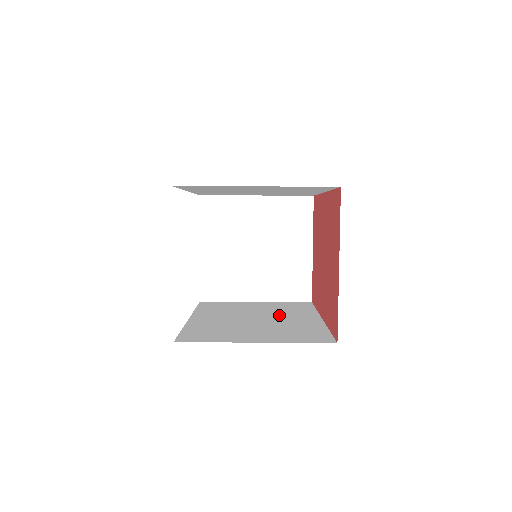
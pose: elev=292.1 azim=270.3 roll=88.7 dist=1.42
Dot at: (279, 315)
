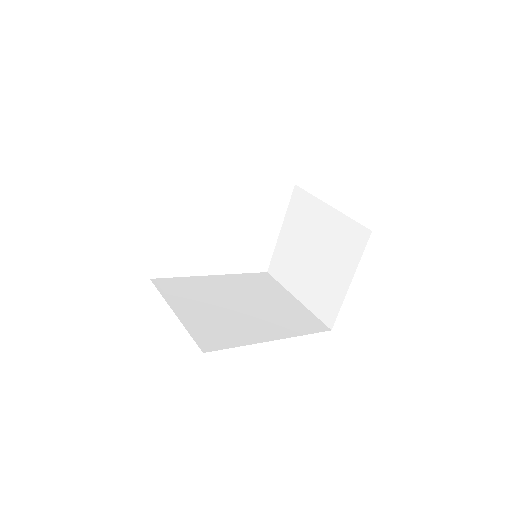
Dot at: (263, 315)
